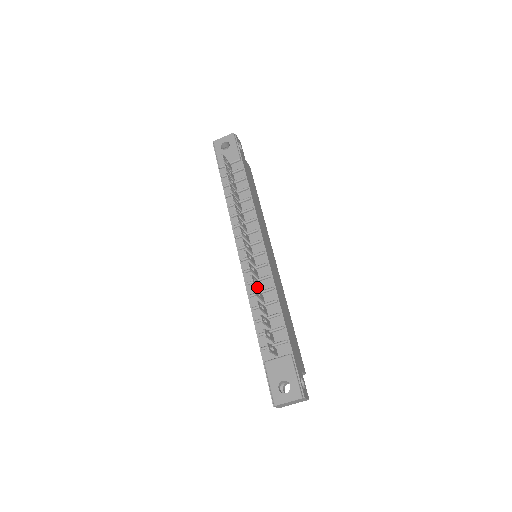
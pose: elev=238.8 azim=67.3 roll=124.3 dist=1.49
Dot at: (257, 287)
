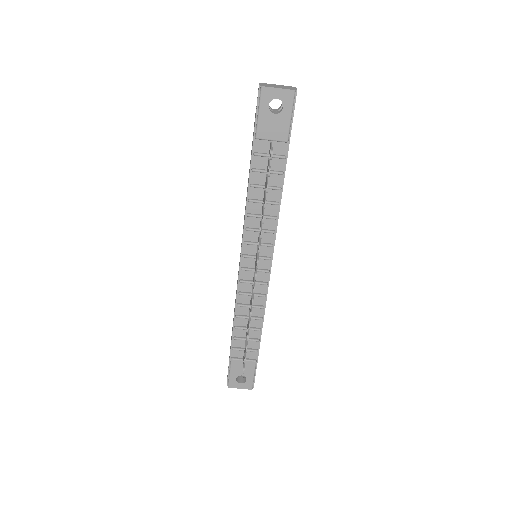
Dot at: (248, 299)
